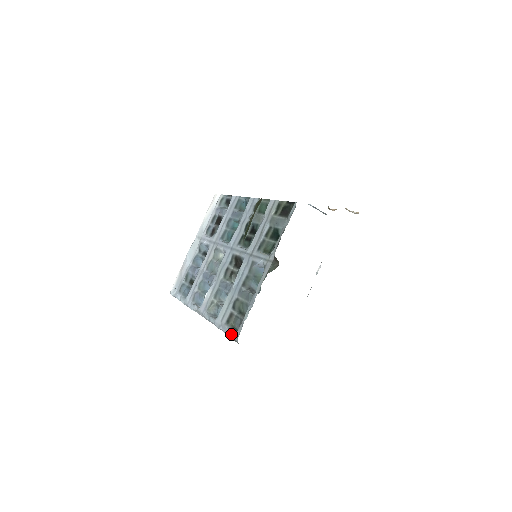
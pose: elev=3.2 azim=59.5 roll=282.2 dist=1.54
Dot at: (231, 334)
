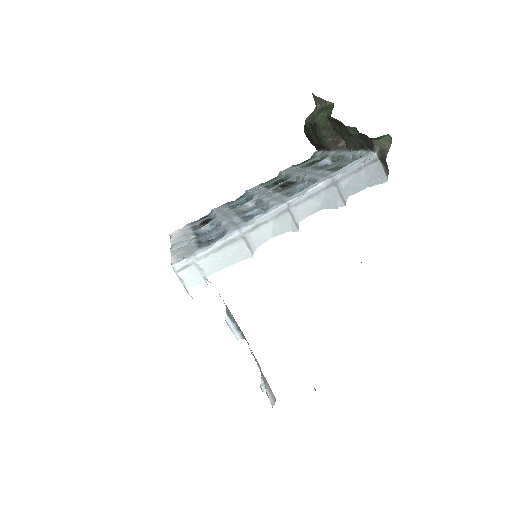
Dot at: (357, 162)
